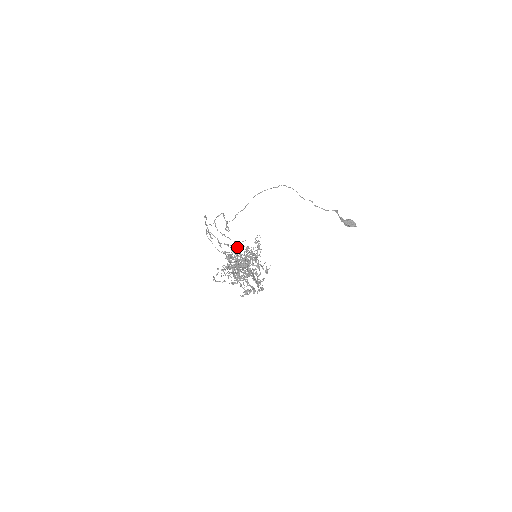
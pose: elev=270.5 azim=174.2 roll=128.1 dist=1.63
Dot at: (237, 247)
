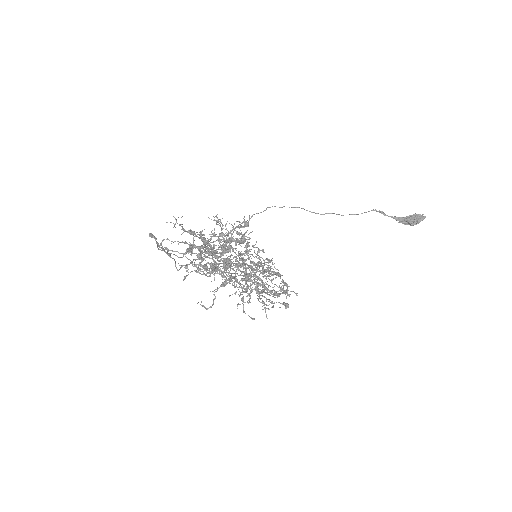
Dot at: (200, 234)
